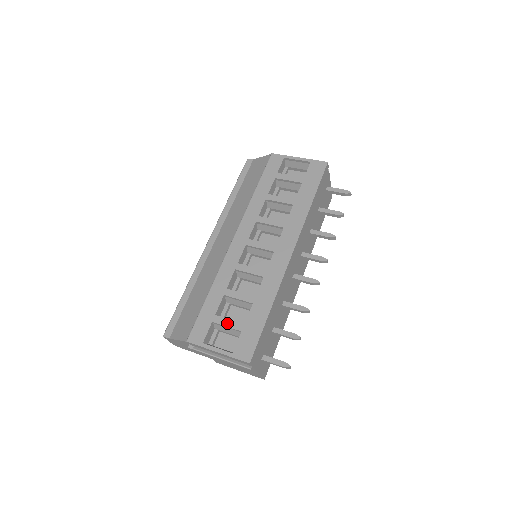
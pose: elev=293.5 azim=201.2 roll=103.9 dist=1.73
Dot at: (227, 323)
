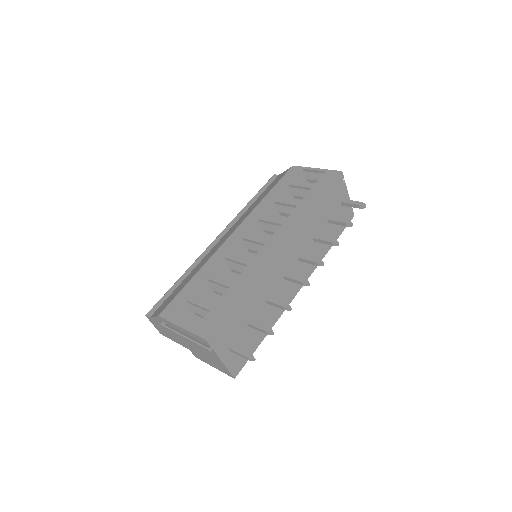
Dot at: (199, 302)
